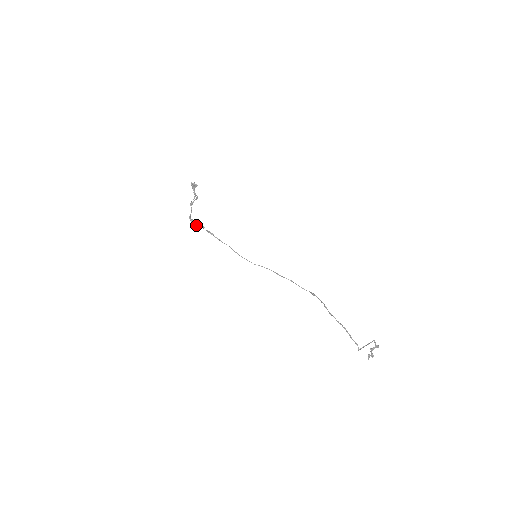
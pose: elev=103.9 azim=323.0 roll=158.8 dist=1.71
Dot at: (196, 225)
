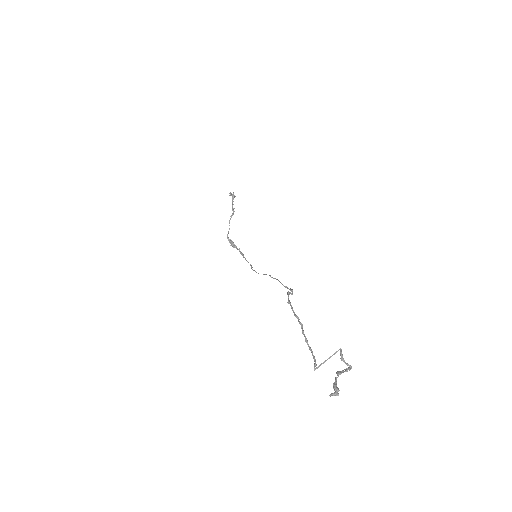
Dot at: (232, 246)
